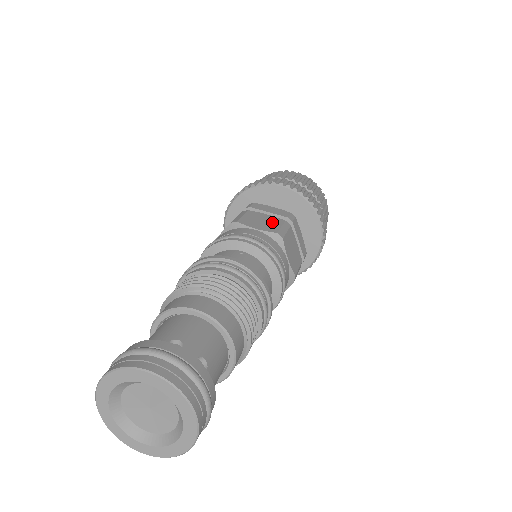
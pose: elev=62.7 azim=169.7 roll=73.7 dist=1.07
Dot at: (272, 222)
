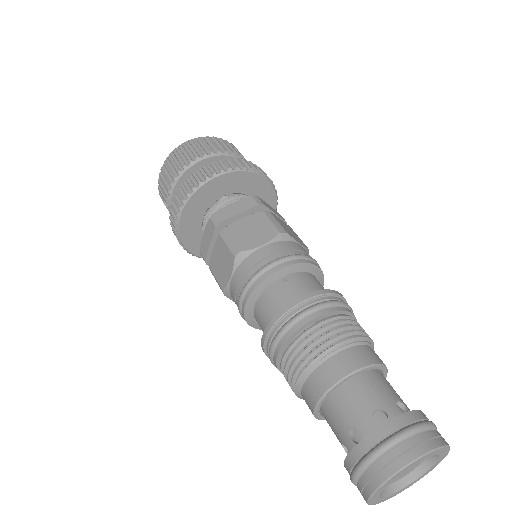
Dot at: (259, 224)
